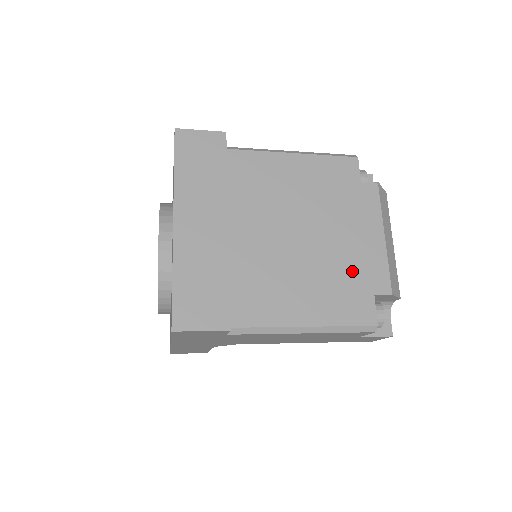
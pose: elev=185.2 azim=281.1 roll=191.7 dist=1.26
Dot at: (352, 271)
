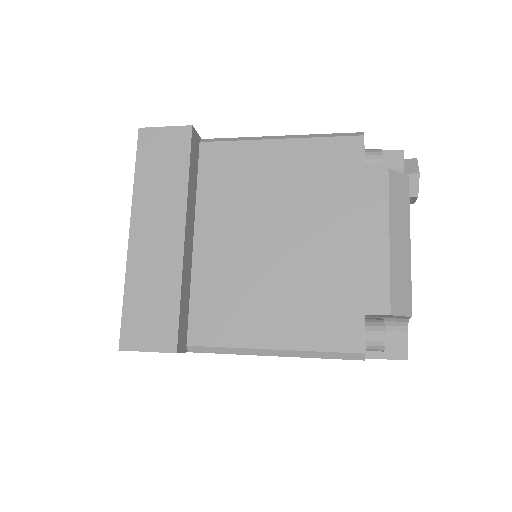
Dot at: (339, 284)
